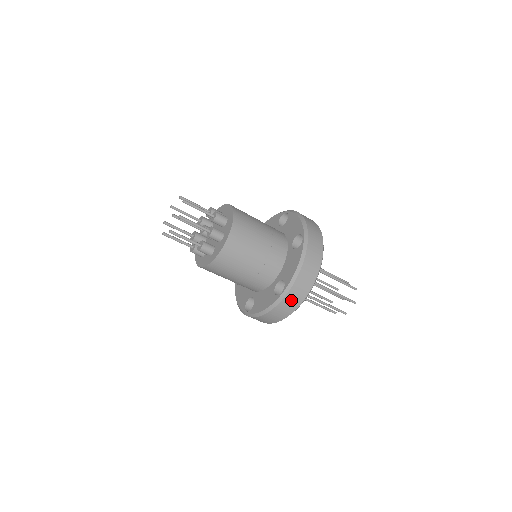
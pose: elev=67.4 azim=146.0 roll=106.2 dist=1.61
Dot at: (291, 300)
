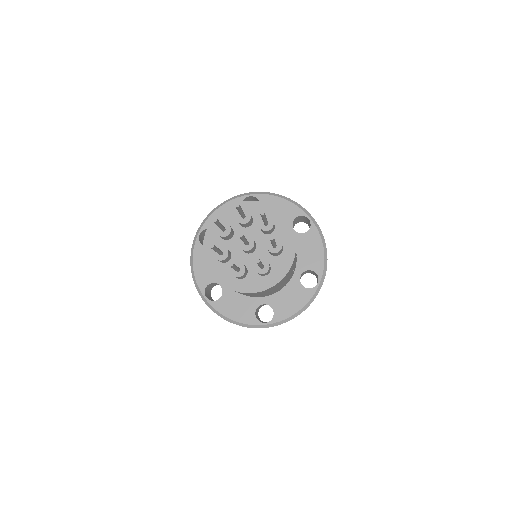
Dot at: occluded
